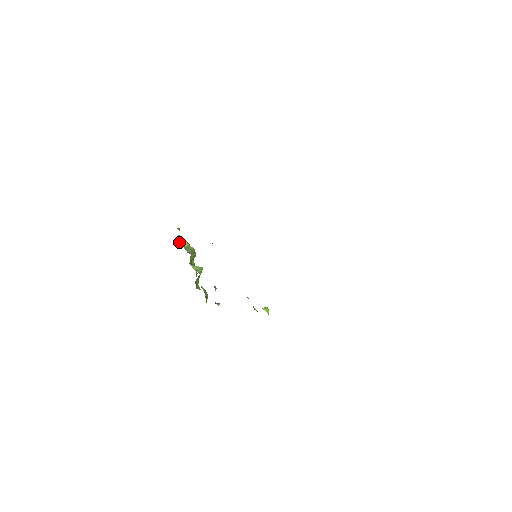
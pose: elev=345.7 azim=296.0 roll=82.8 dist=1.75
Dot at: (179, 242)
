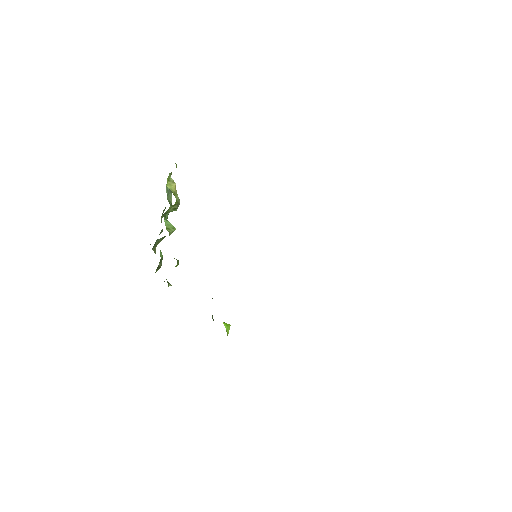
Dot at: (167, 181)
